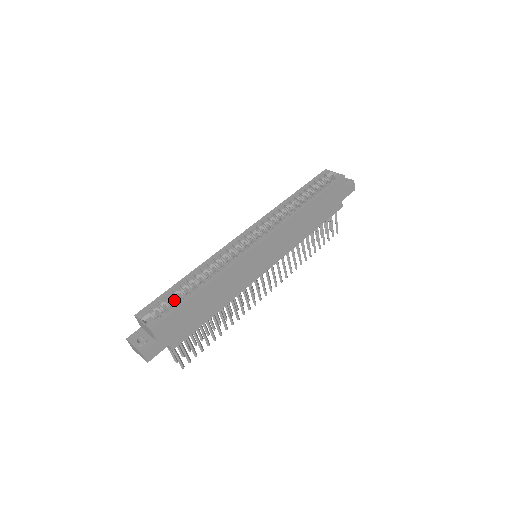
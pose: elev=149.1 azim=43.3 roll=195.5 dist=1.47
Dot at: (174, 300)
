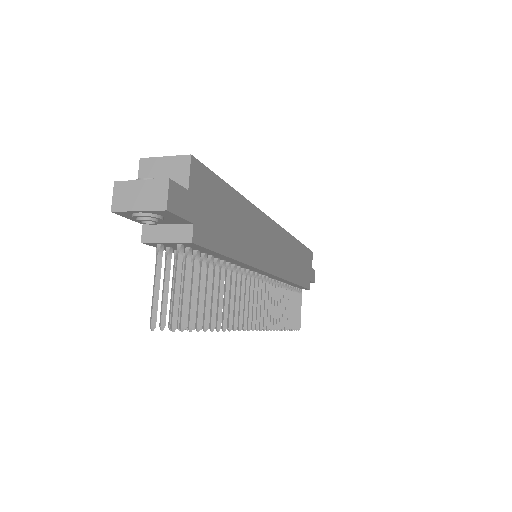
Dot at: occluded
